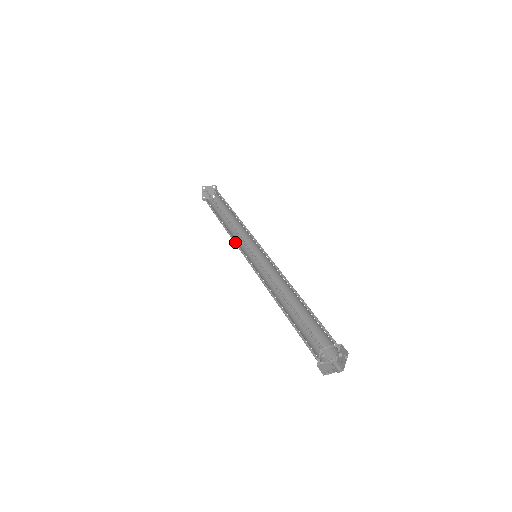
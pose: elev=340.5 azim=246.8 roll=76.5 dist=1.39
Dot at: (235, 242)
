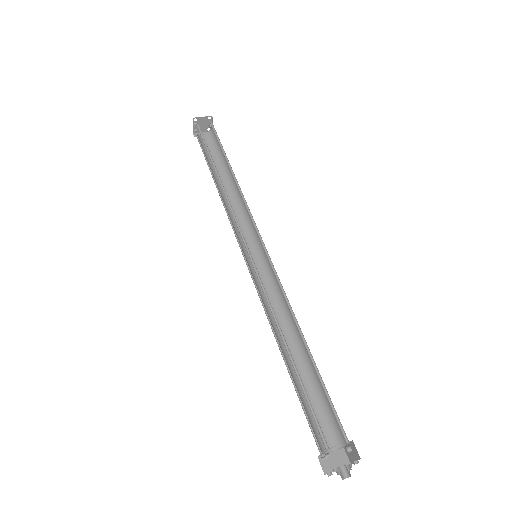
Dot at: (231, 222)
